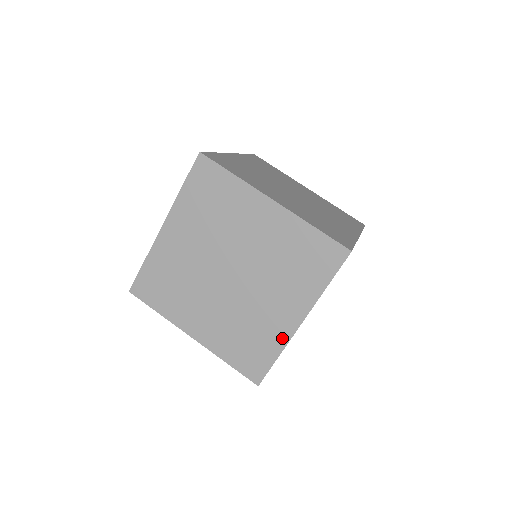
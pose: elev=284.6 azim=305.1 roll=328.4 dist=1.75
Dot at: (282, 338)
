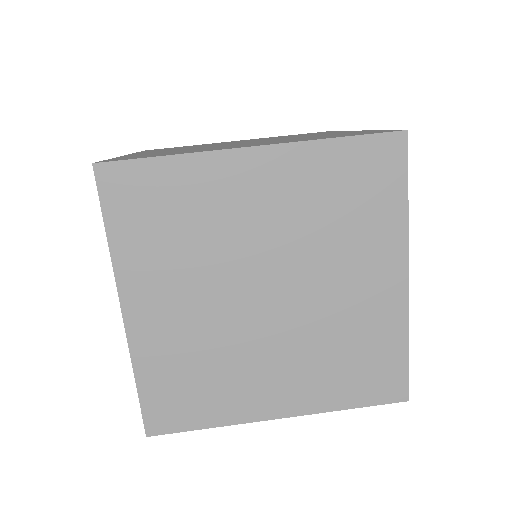
Dot at: (397, 317)
